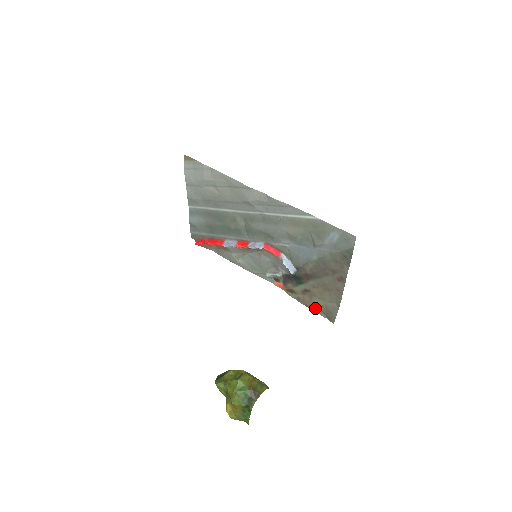
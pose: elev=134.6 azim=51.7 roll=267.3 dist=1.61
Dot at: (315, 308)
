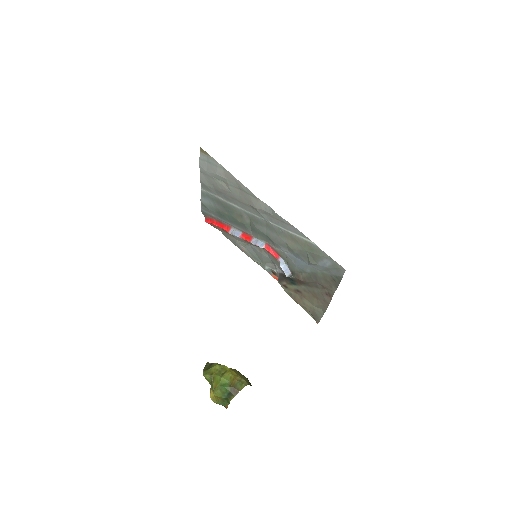
Dot at: (304, 307)
